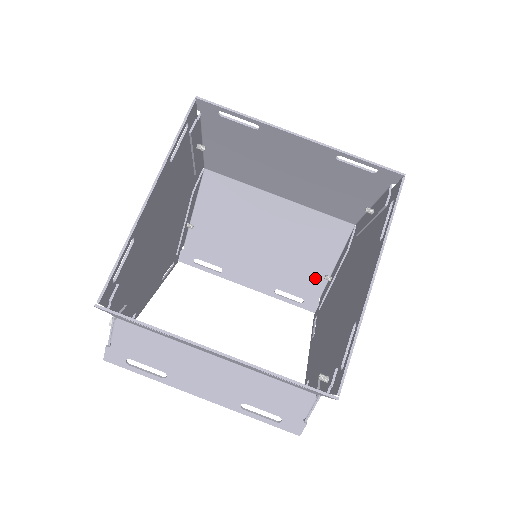
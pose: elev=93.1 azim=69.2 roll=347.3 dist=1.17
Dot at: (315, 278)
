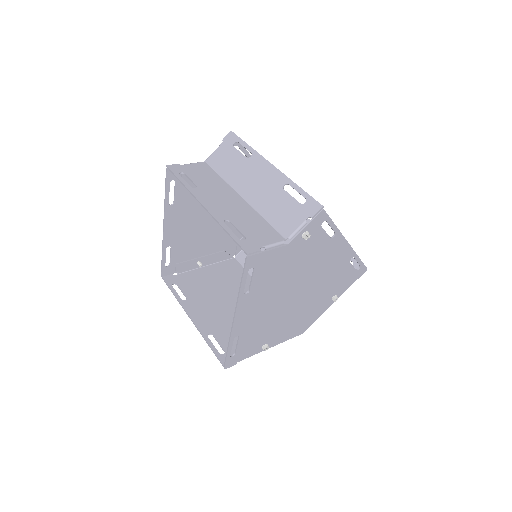
Dot at: occluded
